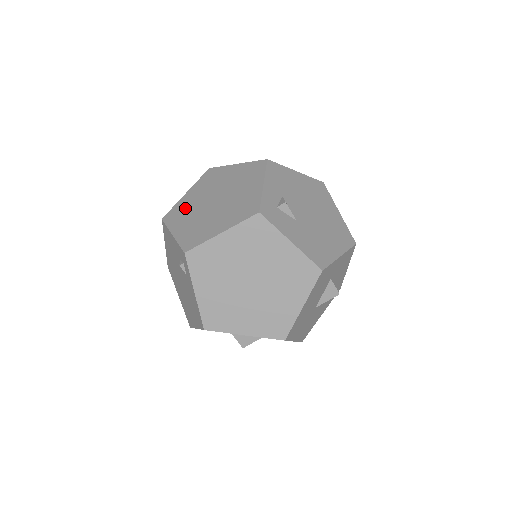
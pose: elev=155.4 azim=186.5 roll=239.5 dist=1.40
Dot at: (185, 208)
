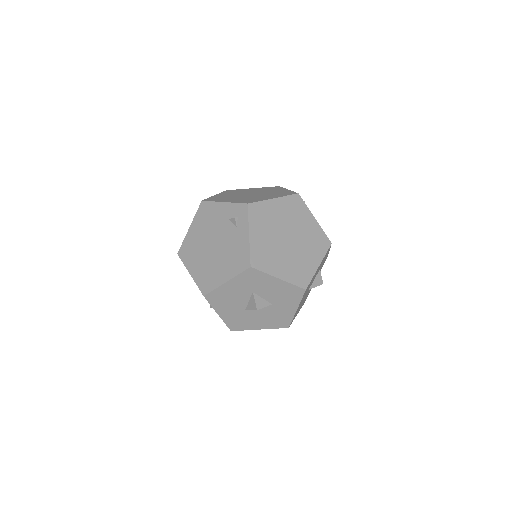
Dot at: (223, 197)
